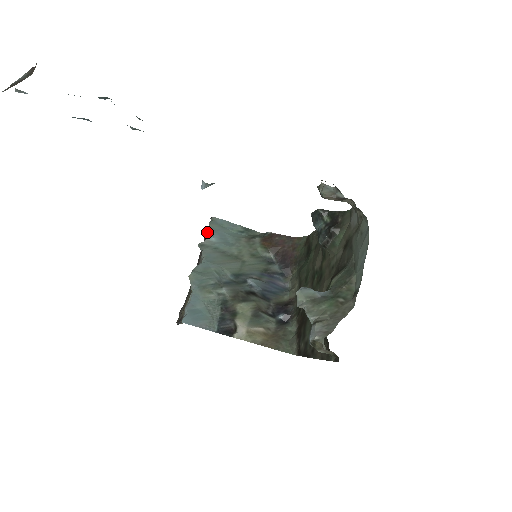
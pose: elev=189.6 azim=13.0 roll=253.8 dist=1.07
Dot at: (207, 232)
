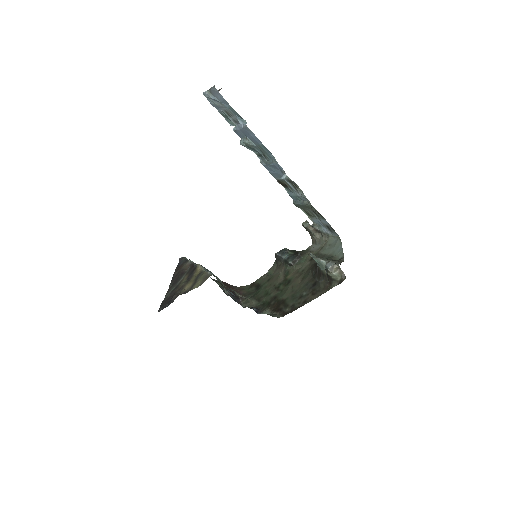
Dot at: (185, 260)
